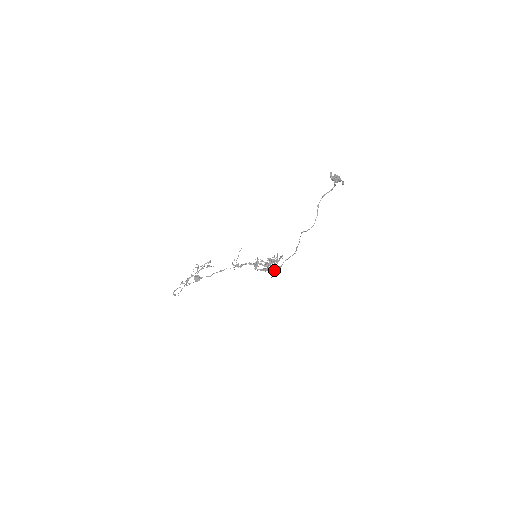
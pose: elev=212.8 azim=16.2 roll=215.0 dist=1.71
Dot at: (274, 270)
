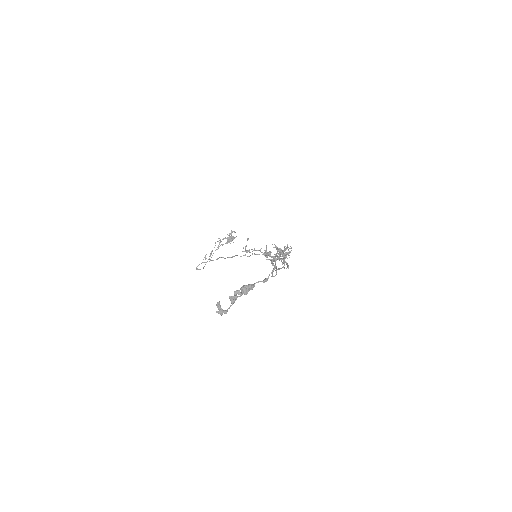
Dot at: (284, 263)
